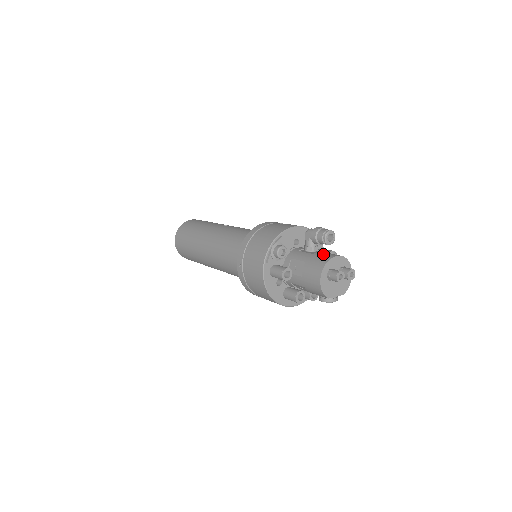
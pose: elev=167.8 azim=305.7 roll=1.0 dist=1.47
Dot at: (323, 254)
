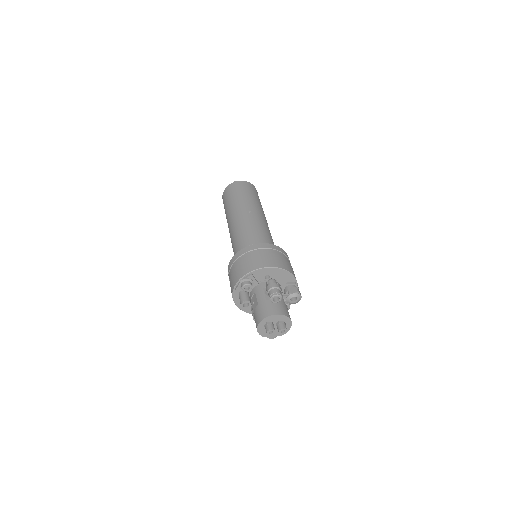
Dot at: (270, 306)
